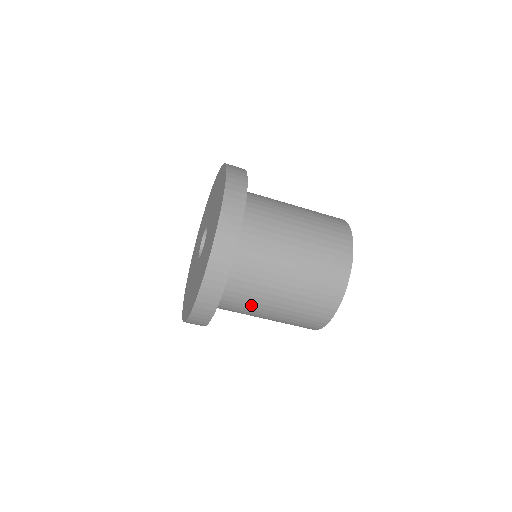
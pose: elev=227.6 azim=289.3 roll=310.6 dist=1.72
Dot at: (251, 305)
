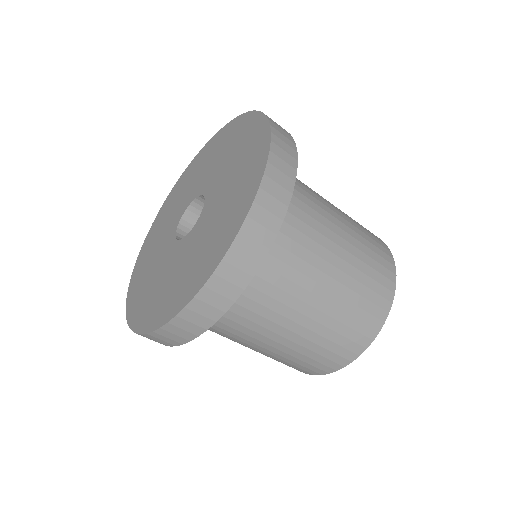
Dot at: occluded
